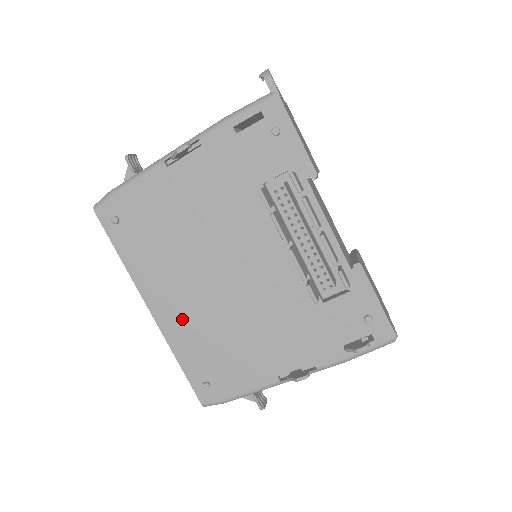
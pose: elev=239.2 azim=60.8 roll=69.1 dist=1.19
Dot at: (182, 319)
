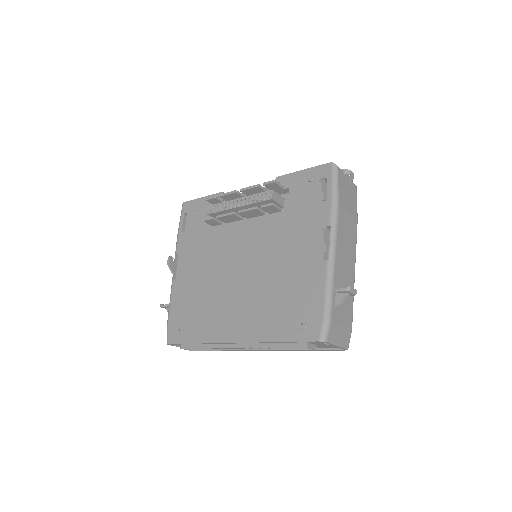
Dot at: (251, 319)
